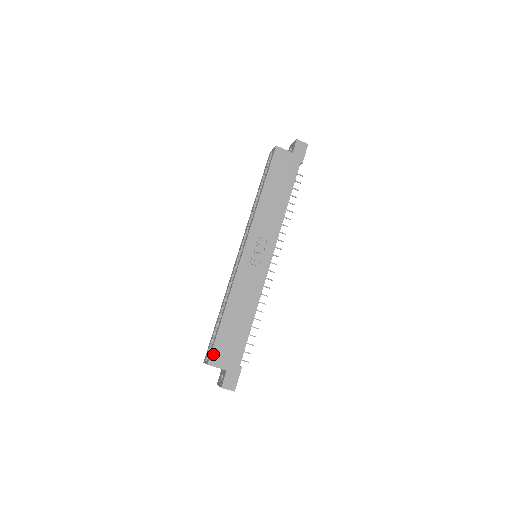
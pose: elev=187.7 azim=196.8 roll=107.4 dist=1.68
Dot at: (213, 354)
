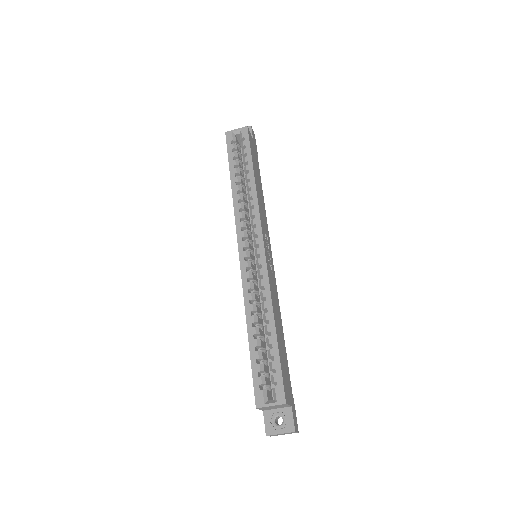
Dot at: (284, 387)
